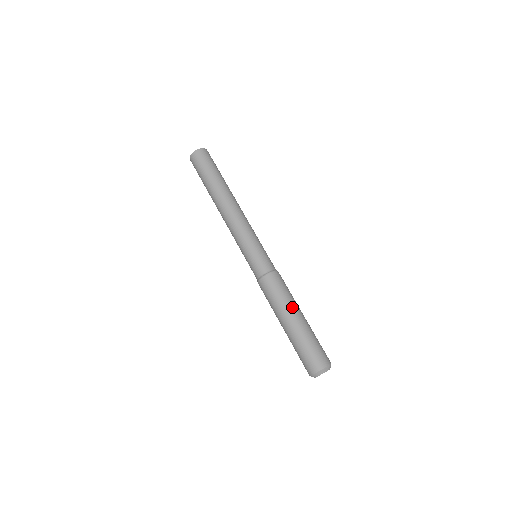
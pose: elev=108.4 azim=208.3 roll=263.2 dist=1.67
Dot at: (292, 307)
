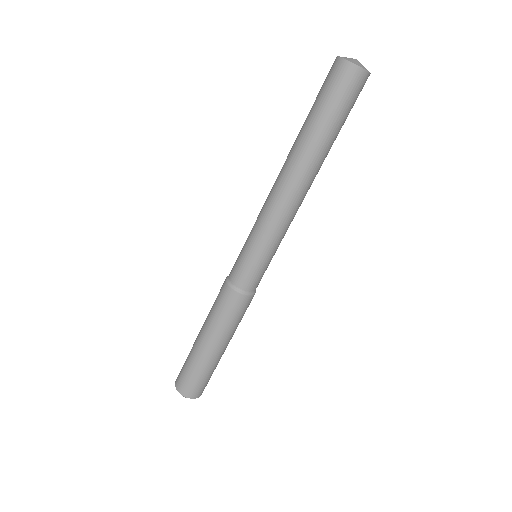
Dot at: (219, 337)
